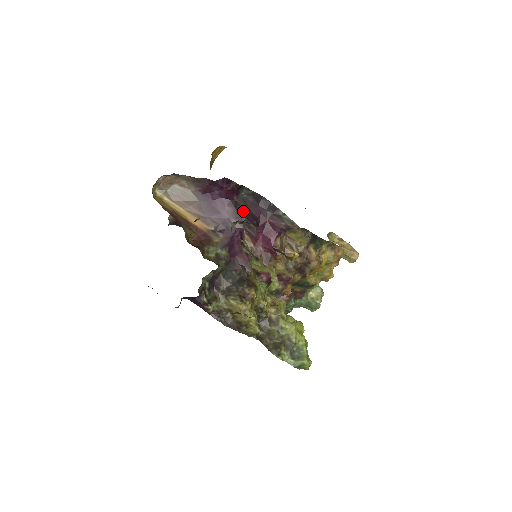
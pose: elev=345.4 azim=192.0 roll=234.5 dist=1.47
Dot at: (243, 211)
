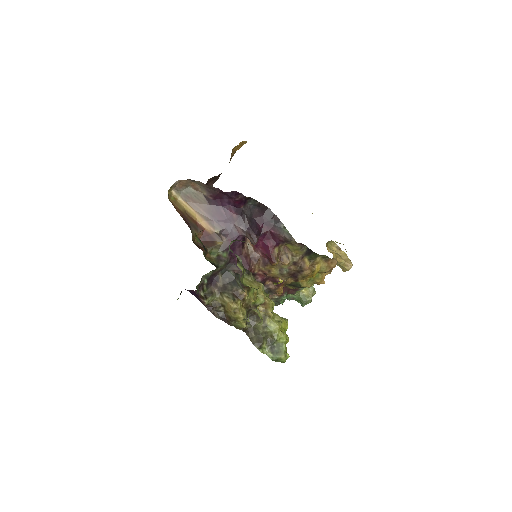
Dot at: (248, 220)
